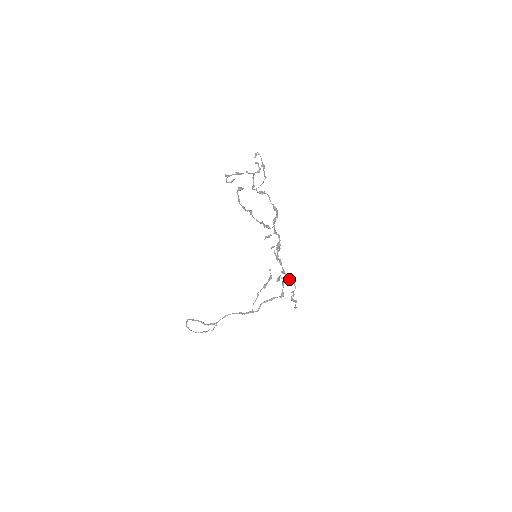
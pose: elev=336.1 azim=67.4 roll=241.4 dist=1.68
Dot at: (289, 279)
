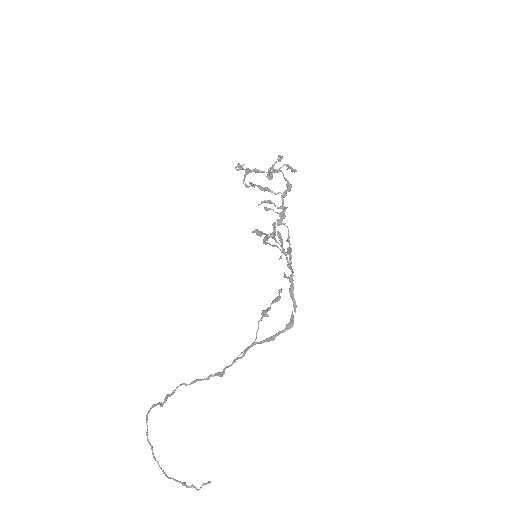
Dot at: occluded
